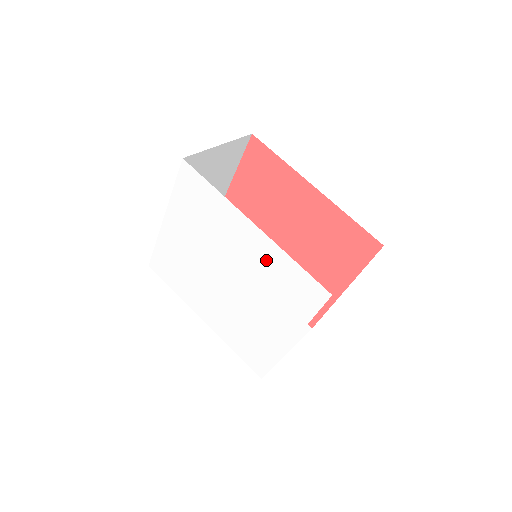
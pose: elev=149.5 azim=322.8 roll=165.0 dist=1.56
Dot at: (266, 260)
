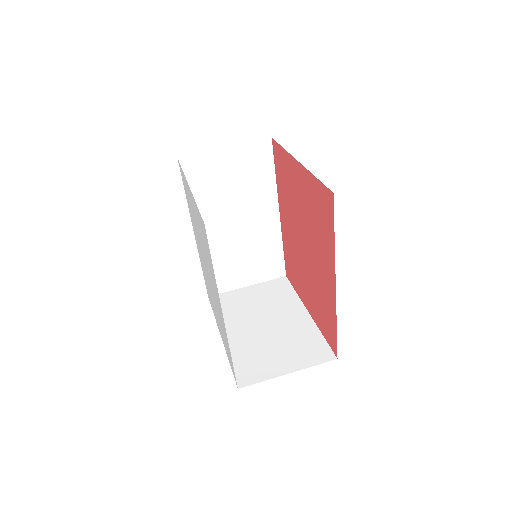
Dot at: occluded
